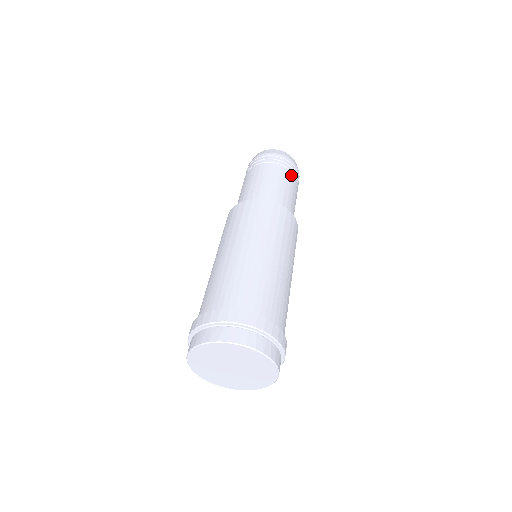
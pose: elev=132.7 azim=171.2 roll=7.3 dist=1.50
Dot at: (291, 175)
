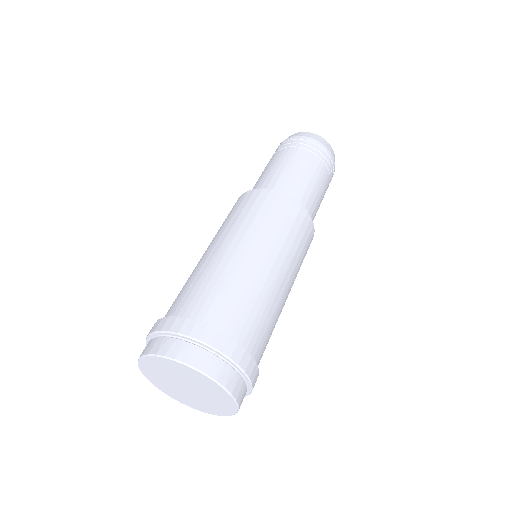
Dot at: (293, 151)
